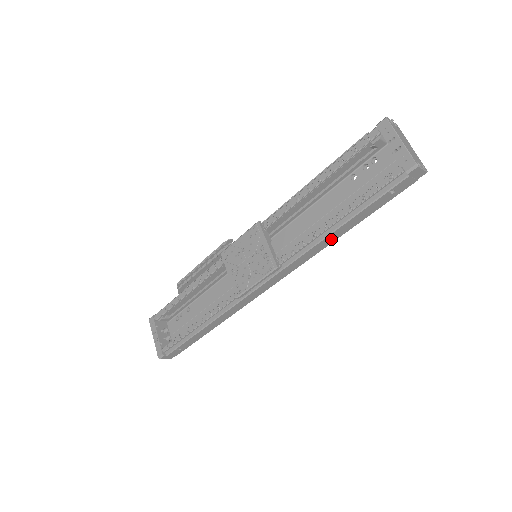
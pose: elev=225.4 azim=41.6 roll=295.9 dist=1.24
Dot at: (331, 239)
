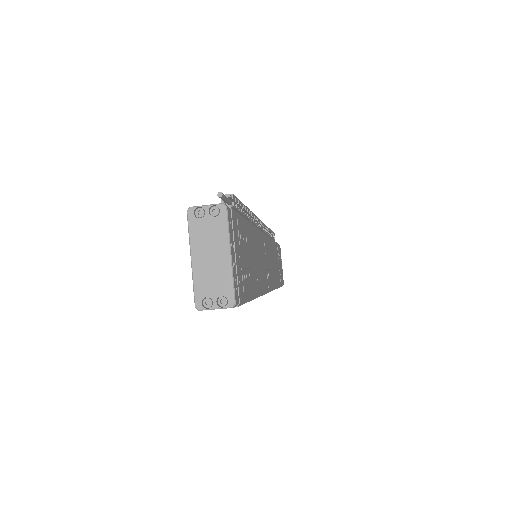
Dot at: occluded
